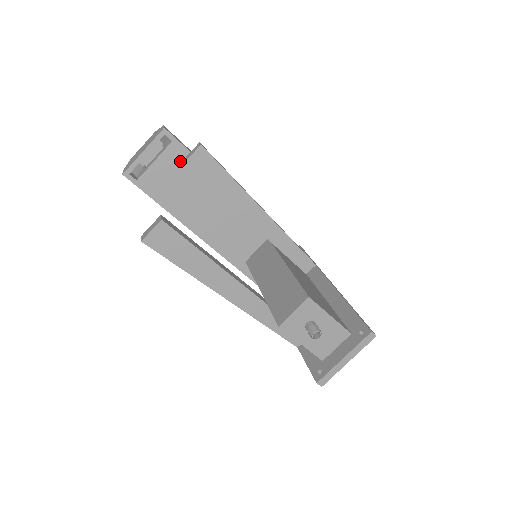
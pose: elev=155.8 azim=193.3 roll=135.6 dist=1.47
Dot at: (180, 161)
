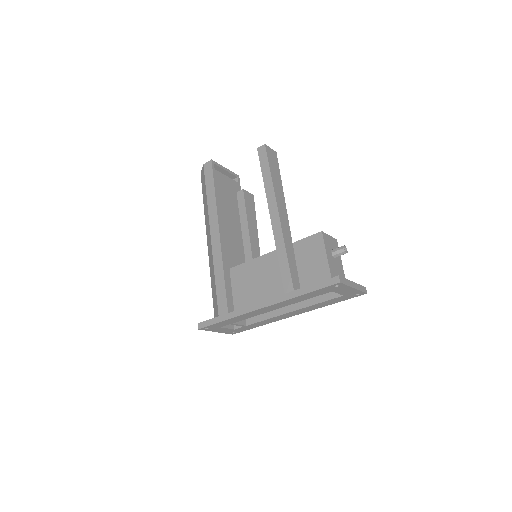
Dot at: (236, 191)
